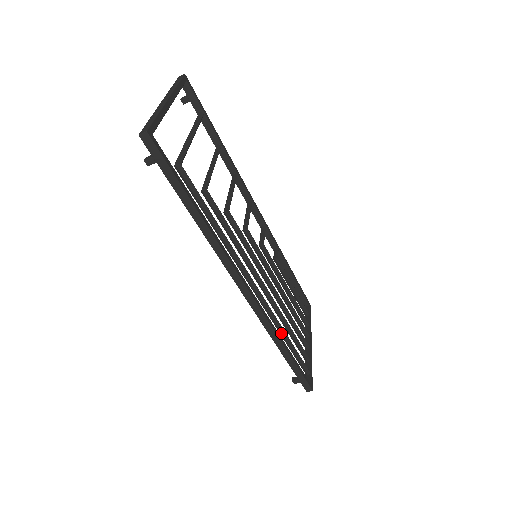
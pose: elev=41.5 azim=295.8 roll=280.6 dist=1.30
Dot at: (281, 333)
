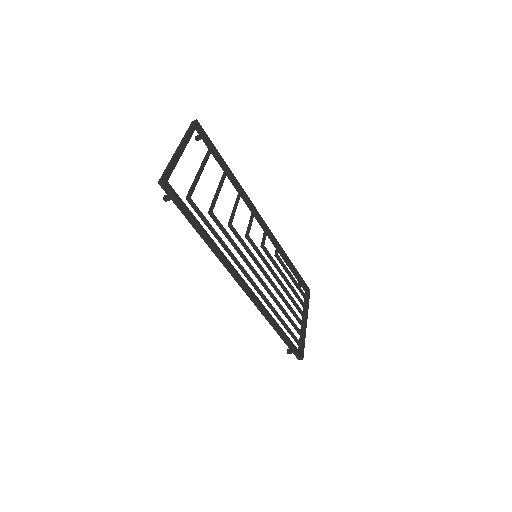
Dot at: (276, 315)
